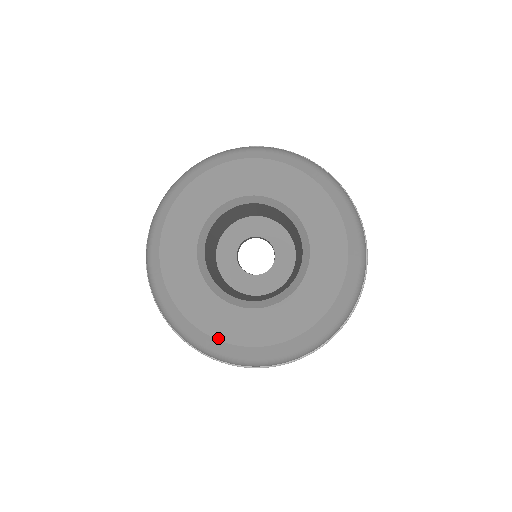
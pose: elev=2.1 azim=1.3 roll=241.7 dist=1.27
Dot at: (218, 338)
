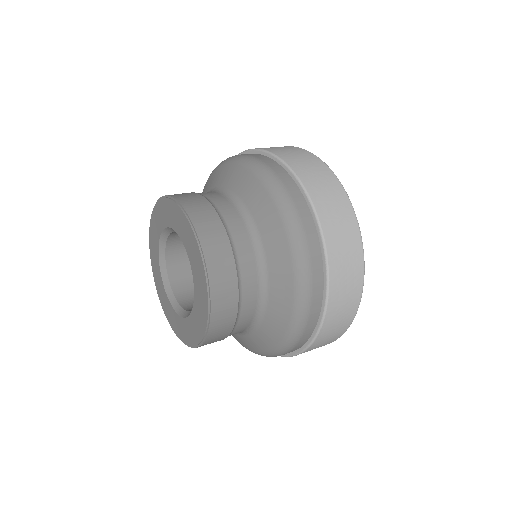
Dot at: (173, 329)
